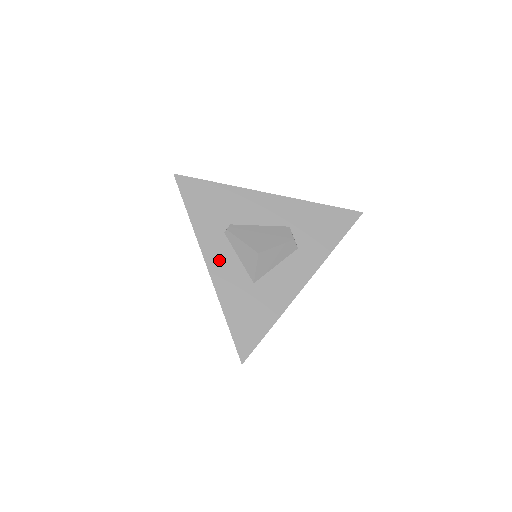
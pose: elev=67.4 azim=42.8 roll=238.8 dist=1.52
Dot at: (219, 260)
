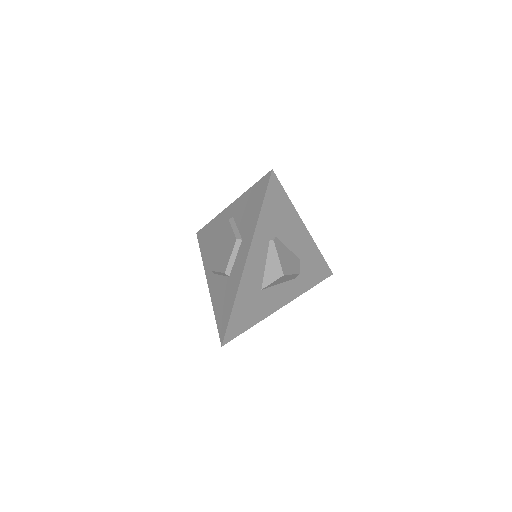
Dot at: (255, 260)
